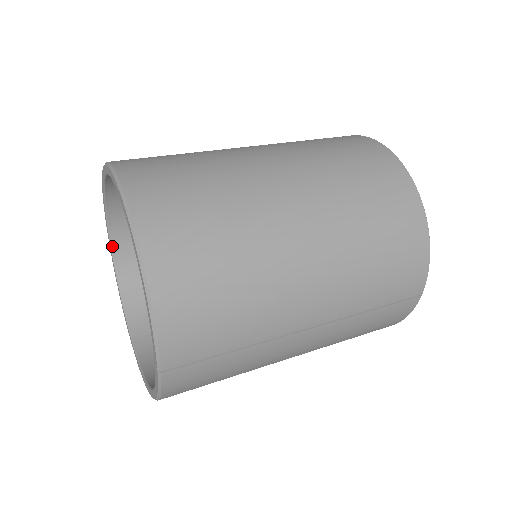
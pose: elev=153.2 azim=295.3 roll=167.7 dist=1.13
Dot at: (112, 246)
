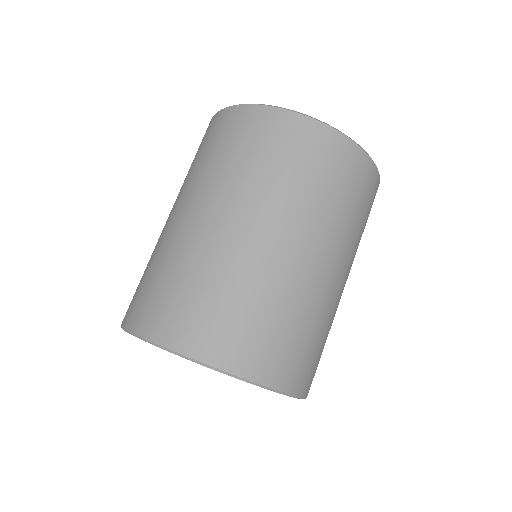
Dot at: occluded
